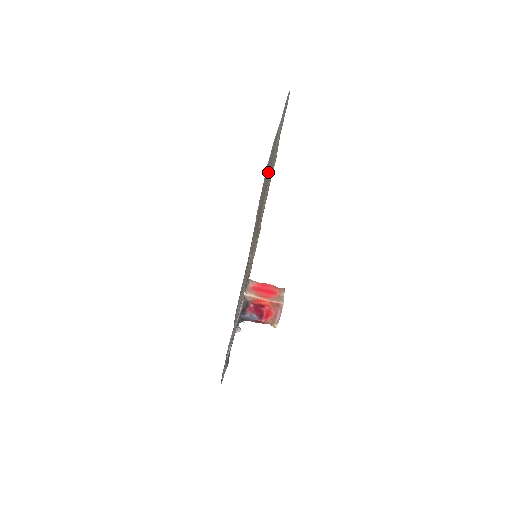
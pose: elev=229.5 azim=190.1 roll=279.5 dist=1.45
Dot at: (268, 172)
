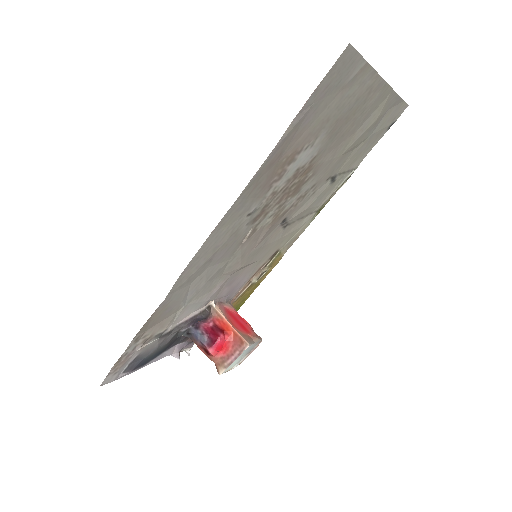
Dot at: (336, 126)
